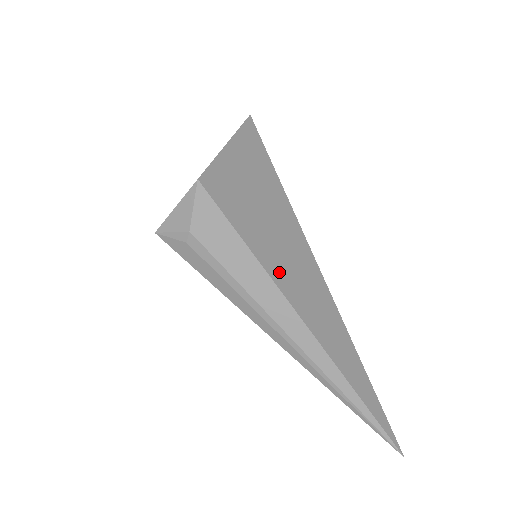
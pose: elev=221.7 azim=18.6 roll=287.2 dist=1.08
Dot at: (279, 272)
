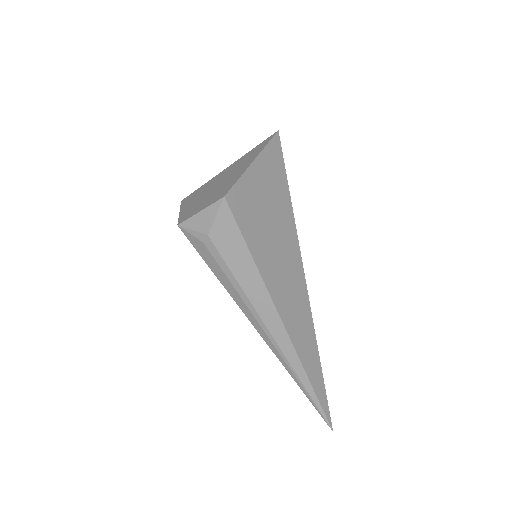
Dot at: (273, 281)
